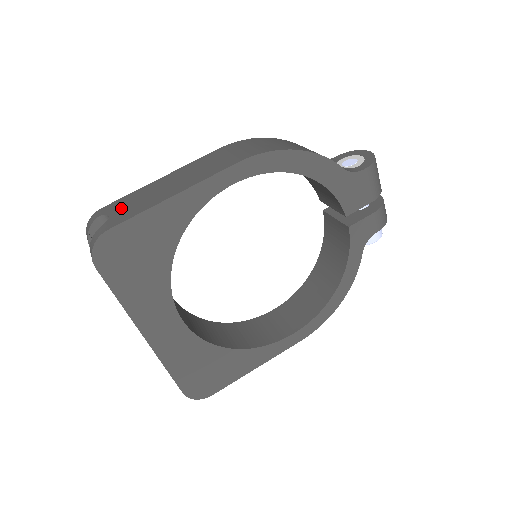
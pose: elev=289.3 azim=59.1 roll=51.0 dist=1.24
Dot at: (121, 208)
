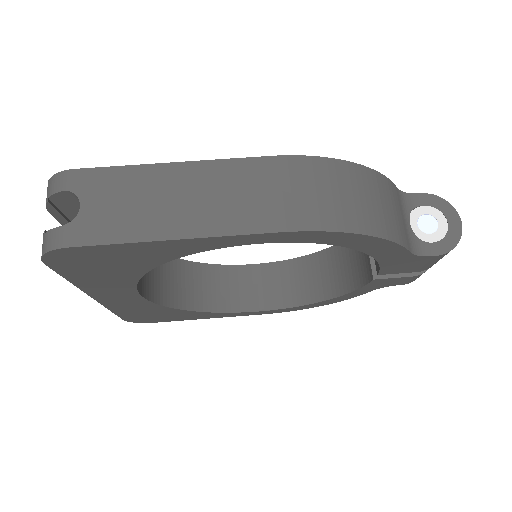
Dot at: (100, 200)
